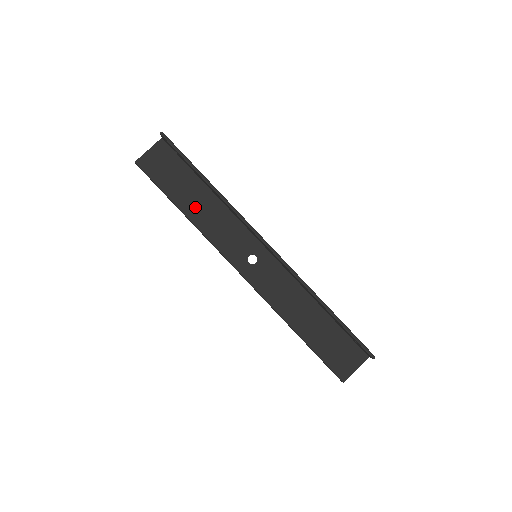
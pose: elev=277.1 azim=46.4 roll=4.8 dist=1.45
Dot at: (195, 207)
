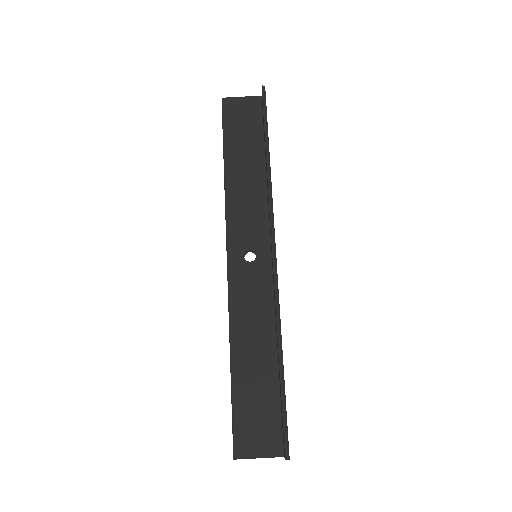
Dot at: (239, 170)
